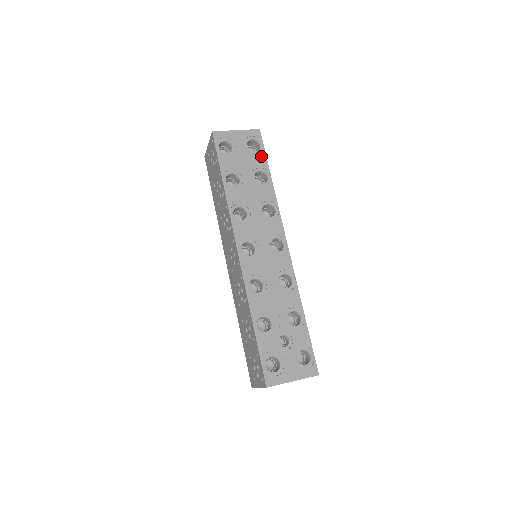
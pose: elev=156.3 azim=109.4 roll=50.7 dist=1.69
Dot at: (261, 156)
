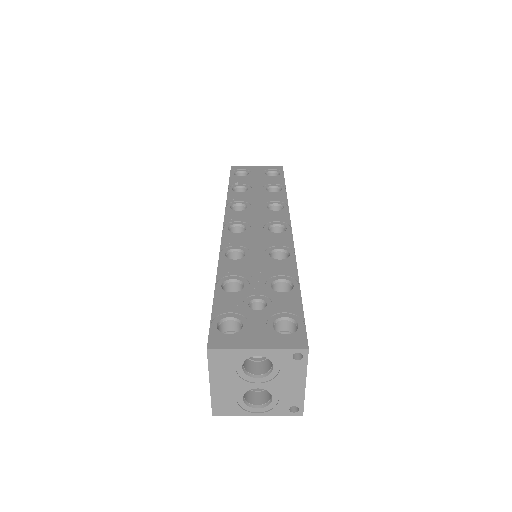
Dot at: (278, 178)
